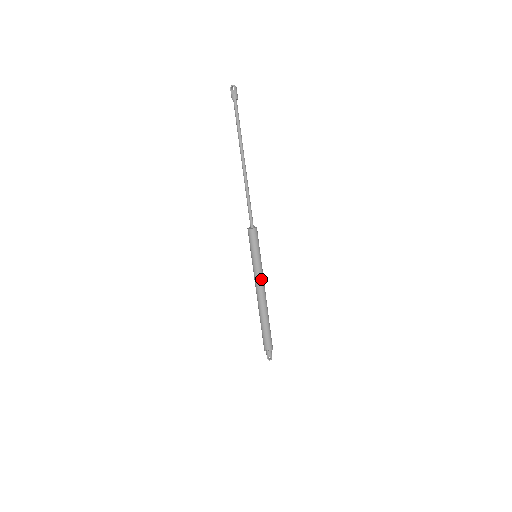
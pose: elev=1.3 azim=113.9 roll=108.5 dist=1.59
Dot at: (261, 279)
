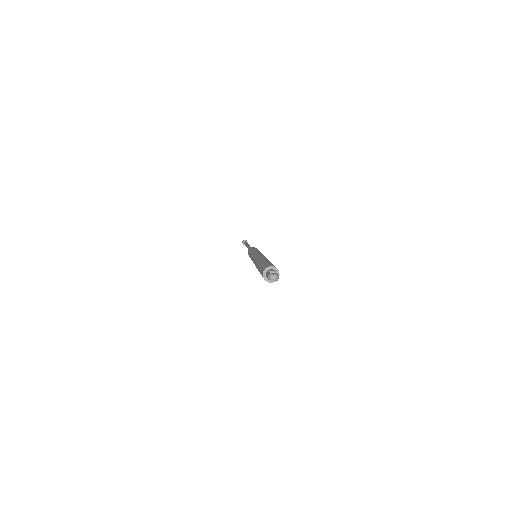
Dot at: occluded
